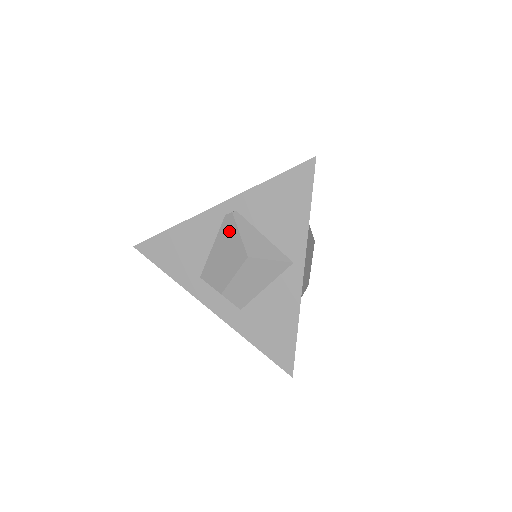
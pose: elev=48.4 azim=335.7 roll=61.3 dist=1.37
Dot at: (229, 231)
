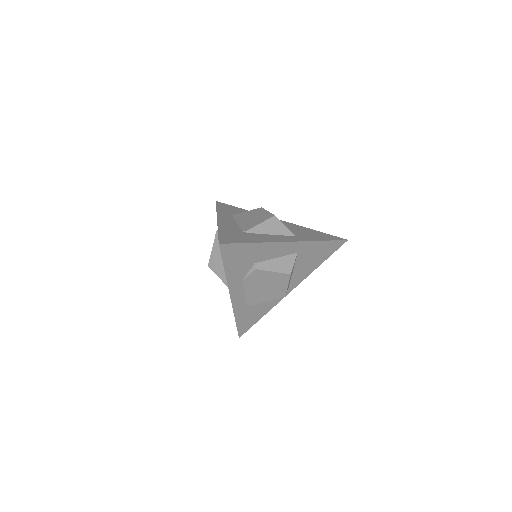
Dot at: occluded
